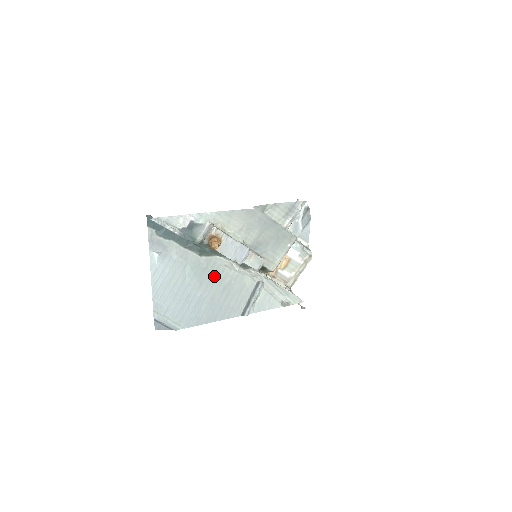
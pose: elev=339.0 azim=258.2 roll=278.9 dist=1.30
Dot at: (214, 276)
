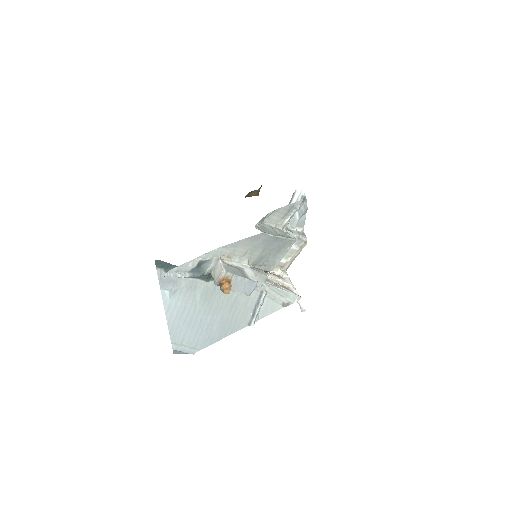
Dot at: (222, 297)
